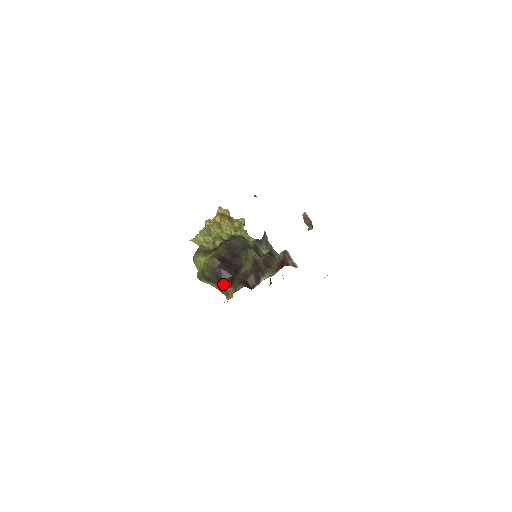
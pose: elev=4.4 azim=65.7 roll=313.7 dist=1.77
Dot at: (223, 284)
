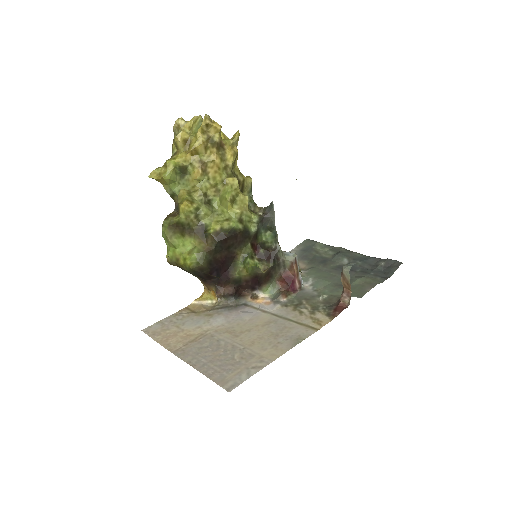
Dot at: (205, 282)
